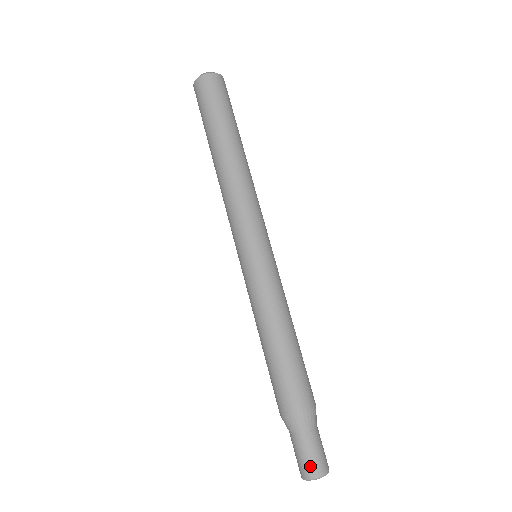
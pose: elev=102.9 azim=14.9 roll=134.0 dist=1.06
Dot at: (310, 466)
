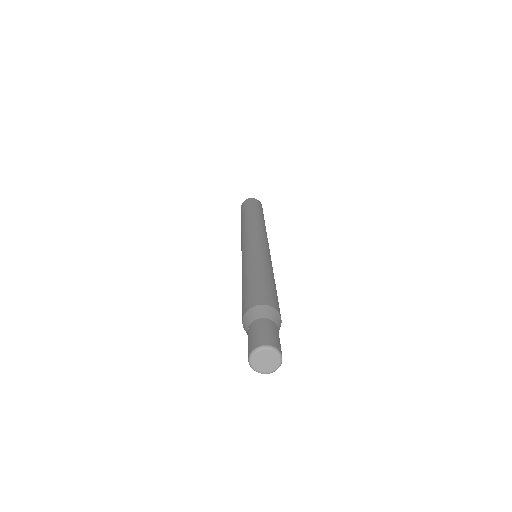
Dot at: (254, 341)
